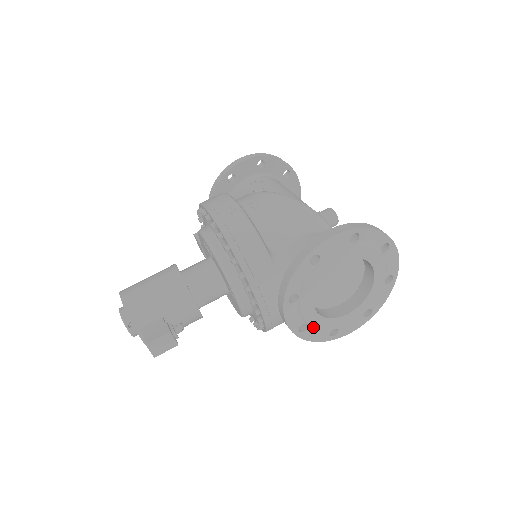
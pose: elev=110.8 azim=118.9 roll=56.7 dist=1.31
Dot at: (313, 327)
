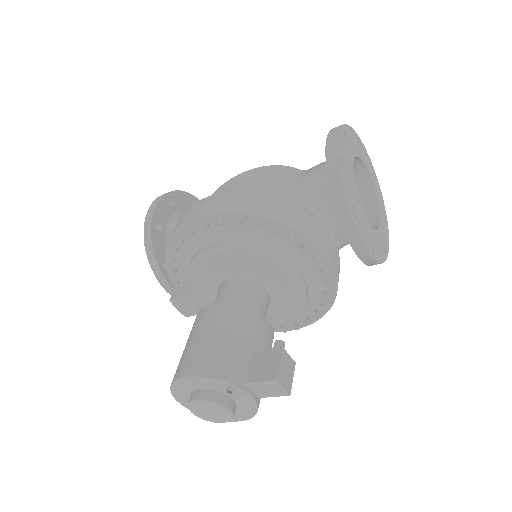
Dot at: (376, 244)
